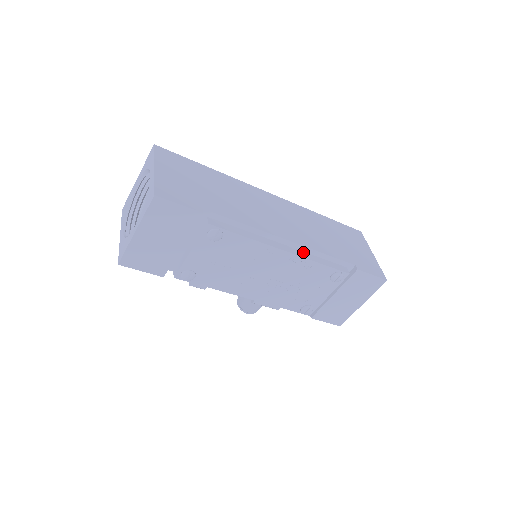
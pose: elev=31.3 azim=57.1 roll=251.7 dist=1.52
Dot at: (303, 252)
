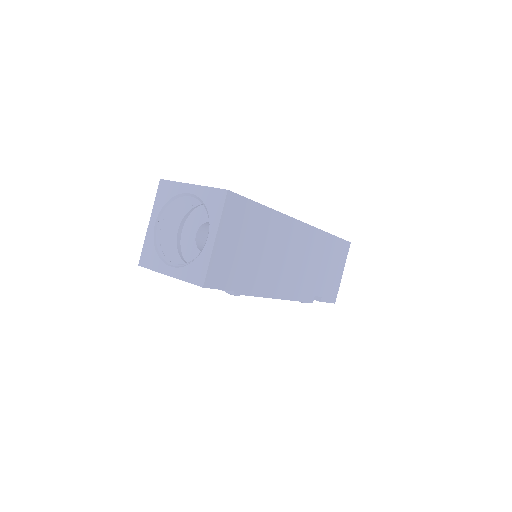
Dot at: (292, 293)
